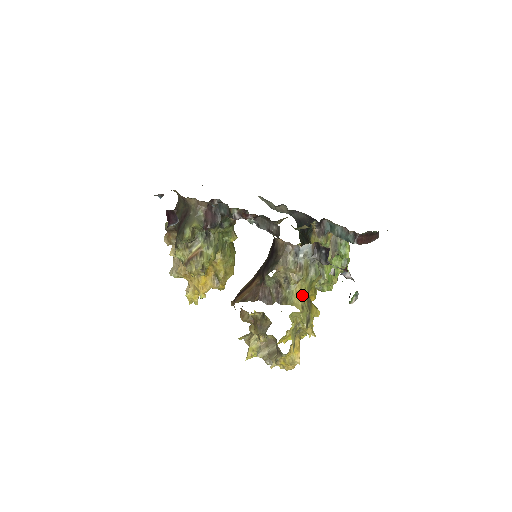
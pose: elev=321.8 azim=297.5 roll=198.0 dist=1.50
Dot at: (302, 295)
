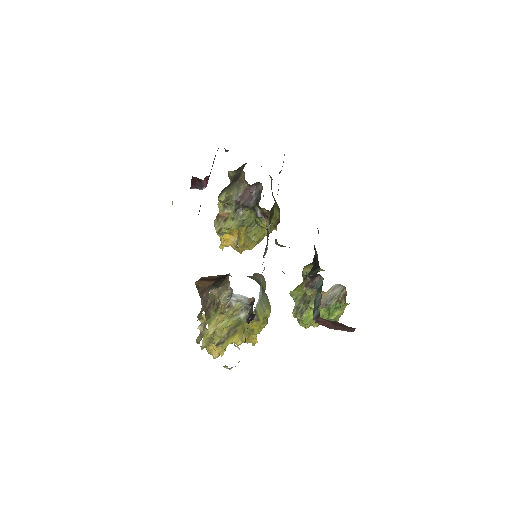
Dot at: (221, 324)
